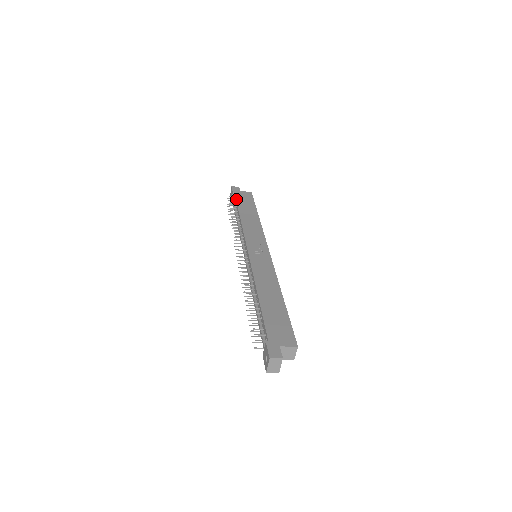
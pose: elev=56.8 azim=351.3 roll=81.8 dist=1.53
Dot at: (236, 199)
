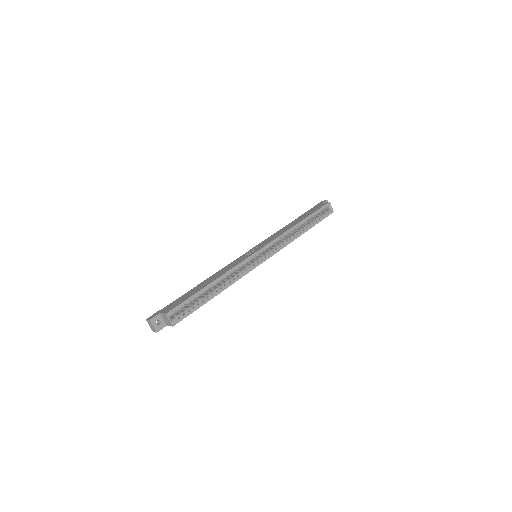
Dot at: (306, 212)
